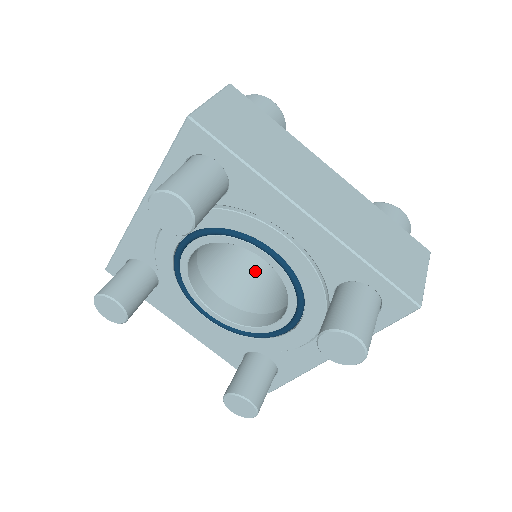
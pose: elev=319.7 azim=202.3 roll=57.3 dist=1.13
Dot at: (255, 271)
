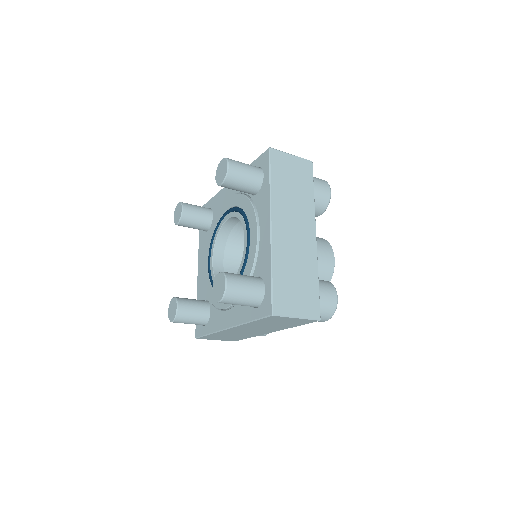
Dot at: occluded
